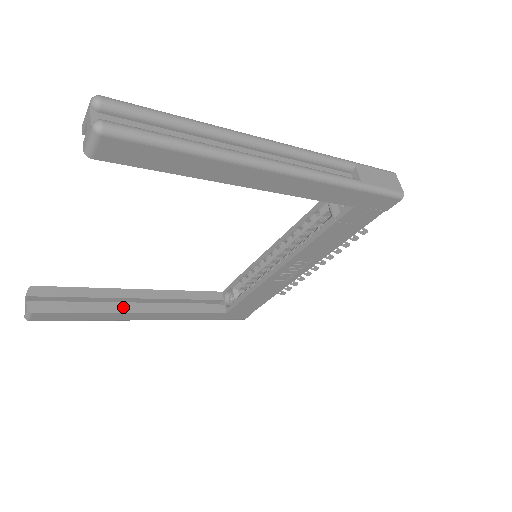
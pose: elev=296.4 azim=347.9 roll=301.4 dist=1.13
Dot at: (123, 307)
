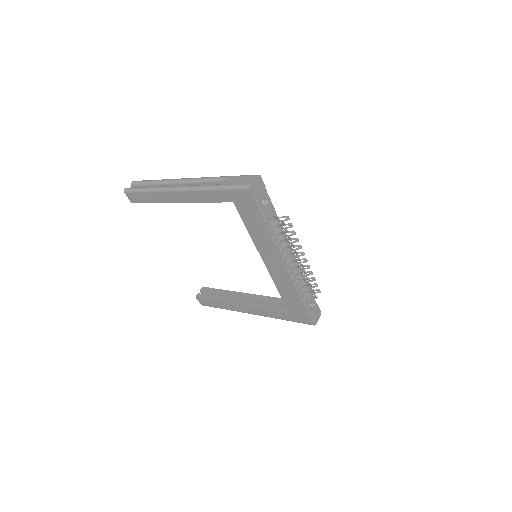
Dot at: (233, 301)
